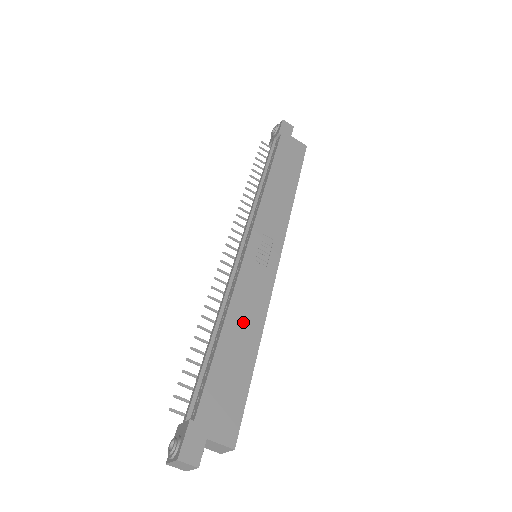
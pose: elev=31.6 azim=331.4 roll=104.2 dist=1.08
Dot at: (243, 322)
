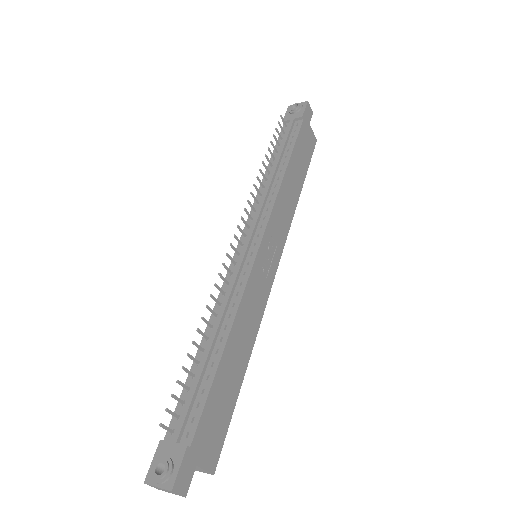
Dot at: (242, 336)
